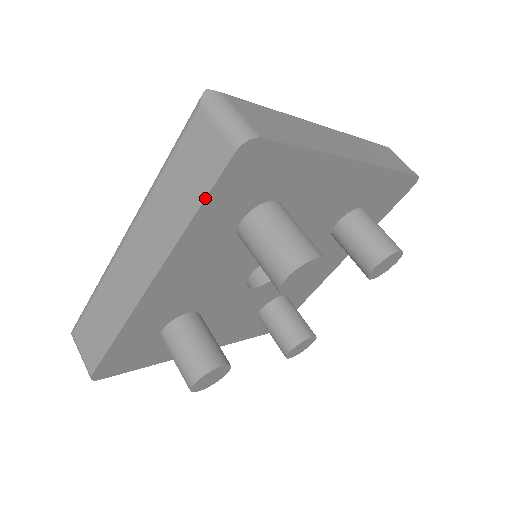
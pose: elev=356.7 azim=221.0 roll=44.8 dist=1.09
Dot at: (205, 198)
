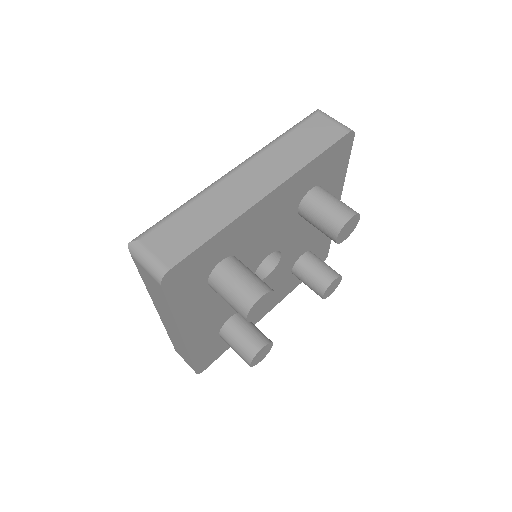
Dot at: (326, 149)
